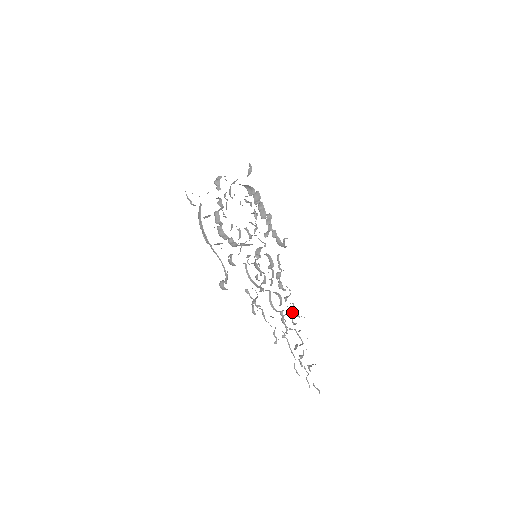
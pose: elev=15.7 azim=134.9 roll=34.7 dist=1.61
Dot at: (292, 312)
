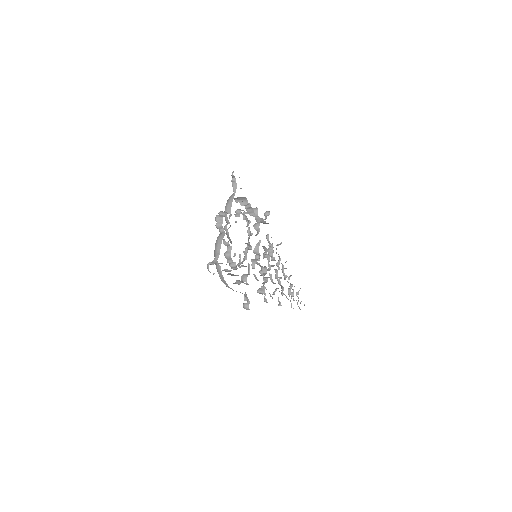
Dot at: (283, 271)
